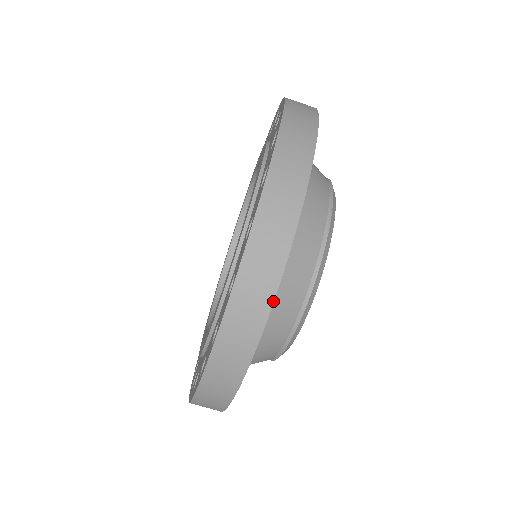
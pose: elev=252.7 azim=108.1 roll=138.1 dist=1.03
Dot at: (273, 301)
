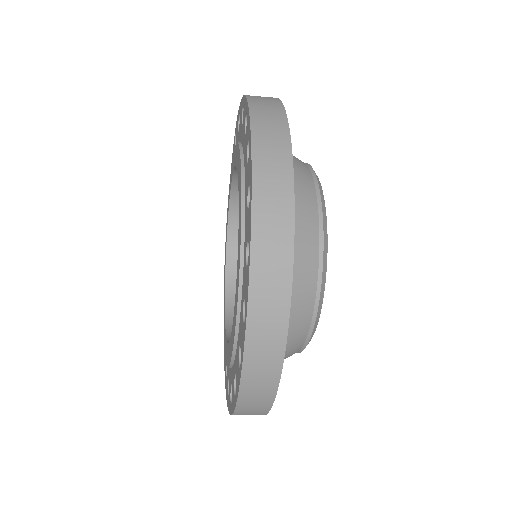
Dot at: (271, 406)
